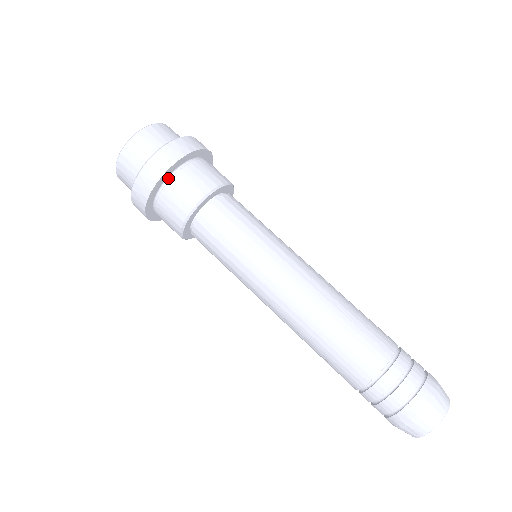
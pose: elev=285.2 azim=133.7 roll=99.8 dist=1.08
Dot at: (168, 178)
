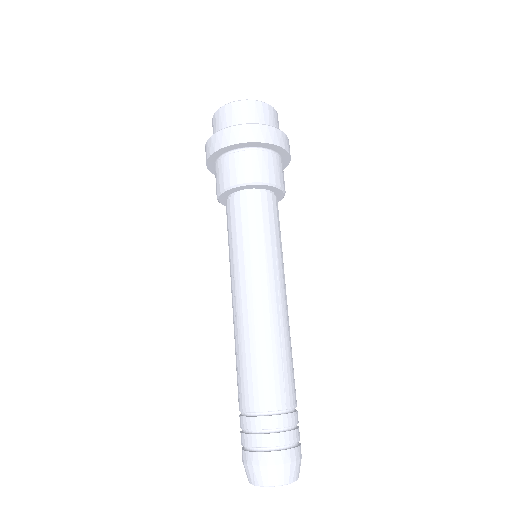
Dot at: (248, 148)
